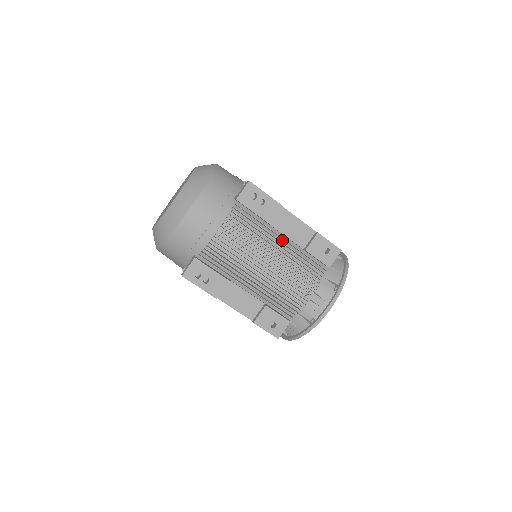
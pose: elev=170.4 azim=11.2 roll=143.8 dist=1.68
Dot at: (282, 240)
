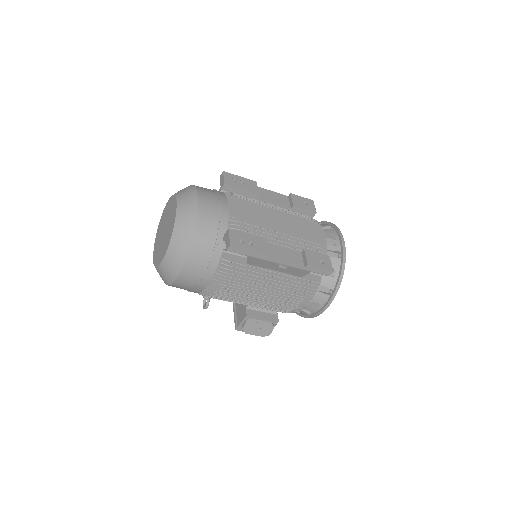
Dot at: occluded
